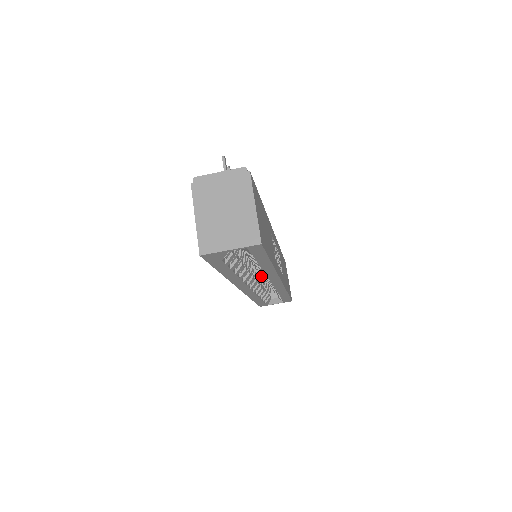
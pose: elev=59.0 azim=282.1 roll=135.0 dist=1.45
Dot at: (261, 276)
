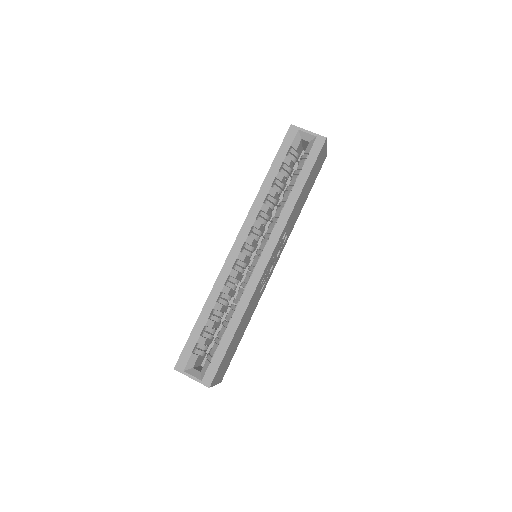
Dot at: occluded
